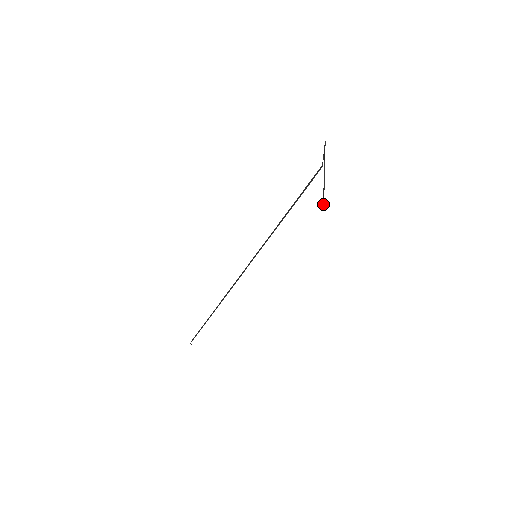
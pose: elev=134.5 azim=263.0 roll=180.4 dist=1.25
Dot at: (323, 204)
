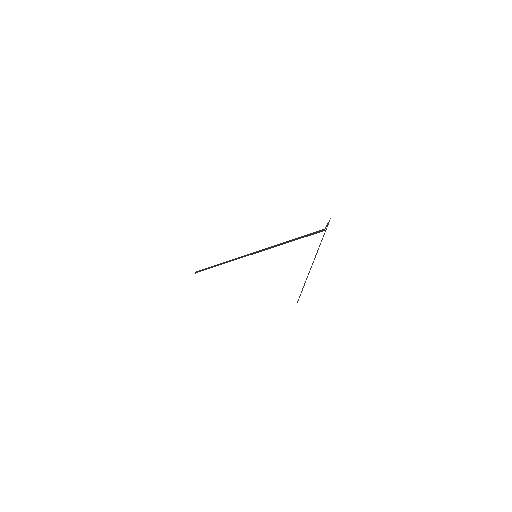
Dot at: (297, 301)
